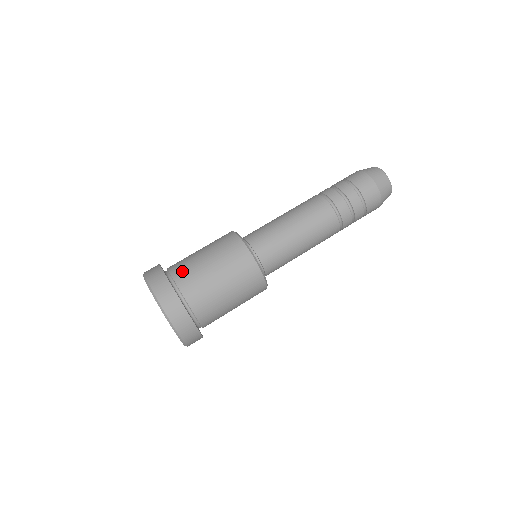
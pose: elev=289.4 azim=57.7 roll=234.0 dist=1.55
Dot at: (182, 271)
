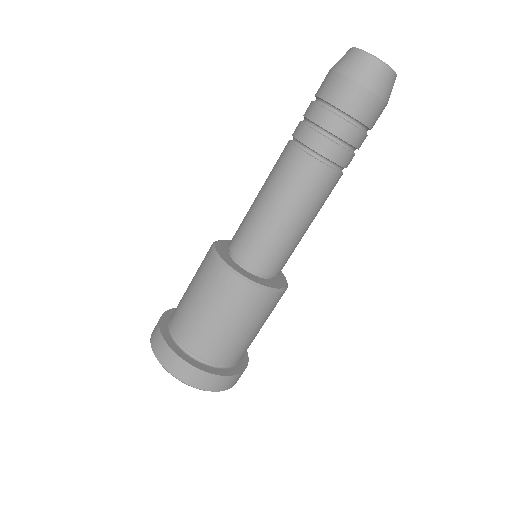
Dot at: (203, 346)
